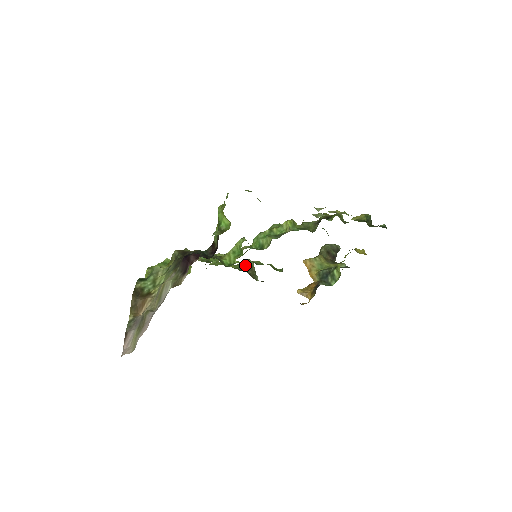
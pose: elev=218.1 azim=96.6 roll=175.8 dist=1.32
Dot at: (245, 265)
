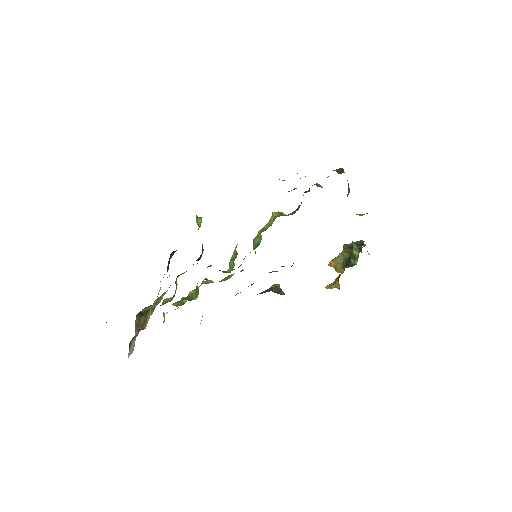
Dot at: (269, 288)
